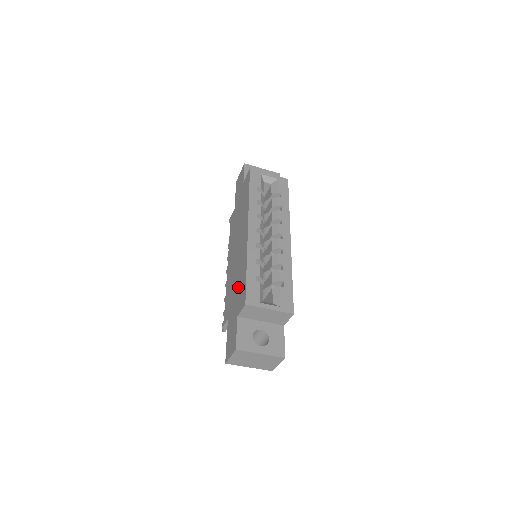
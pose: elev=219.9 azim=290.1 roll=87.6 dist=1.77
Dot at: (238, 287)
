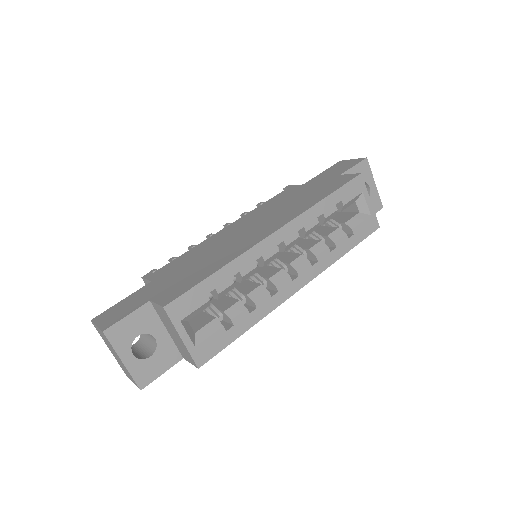
Dot at: (191, 272)
